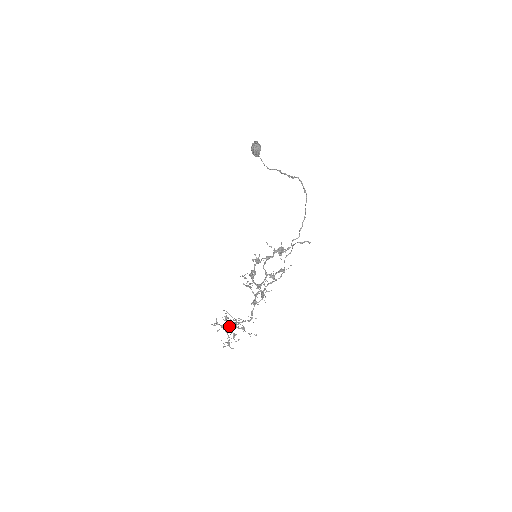
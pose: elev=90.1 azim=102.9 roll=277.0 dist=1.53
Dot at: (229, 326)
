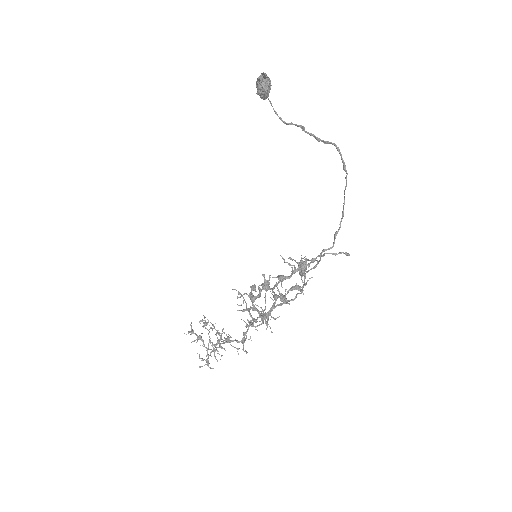
Dot at: (209, 340)
